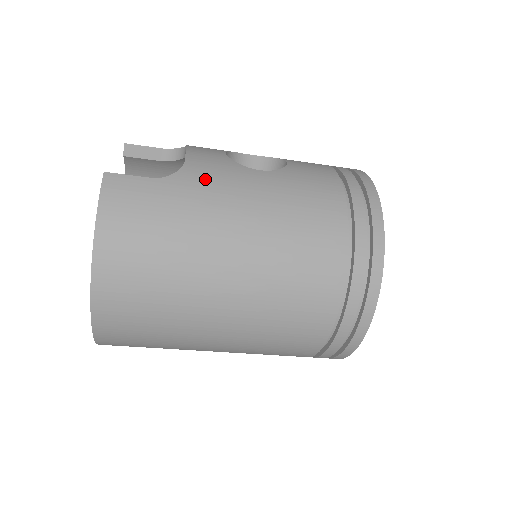
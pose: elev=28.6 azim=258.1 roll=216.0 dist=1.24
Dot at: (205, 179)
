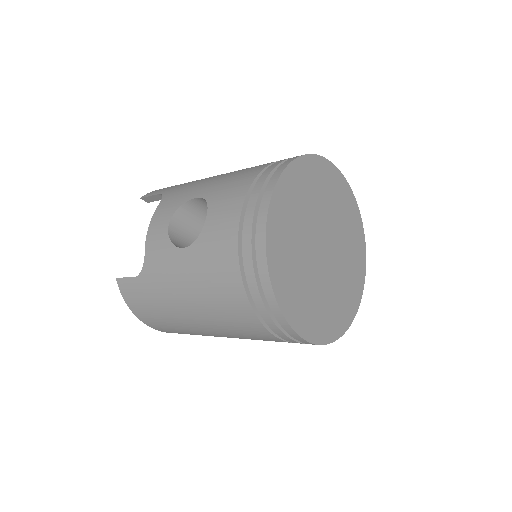
Dot at: (156, 271)
